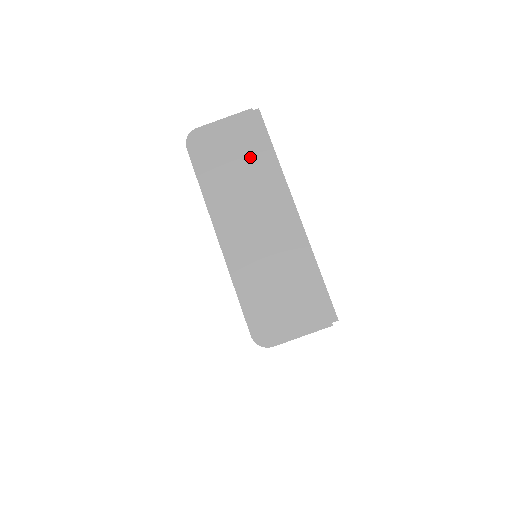
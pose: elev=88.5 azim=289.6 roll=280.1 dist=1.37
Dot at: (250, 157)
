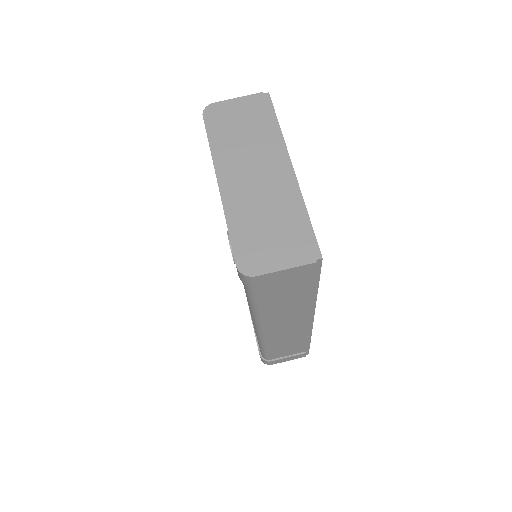
Dot at: (256, 125)
